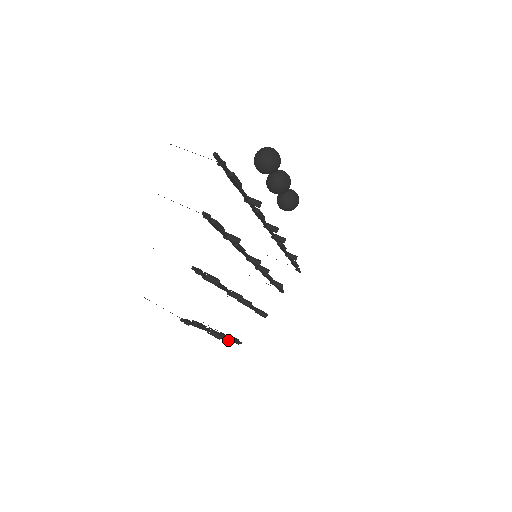
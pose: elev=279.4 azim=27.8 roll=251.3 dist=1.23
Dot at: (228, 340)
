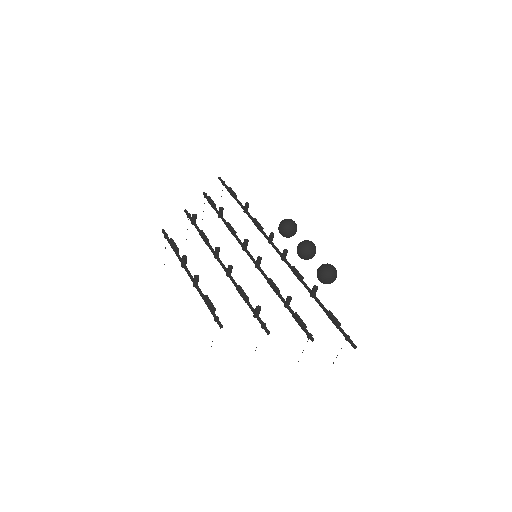
Dot at: (195, 277)
